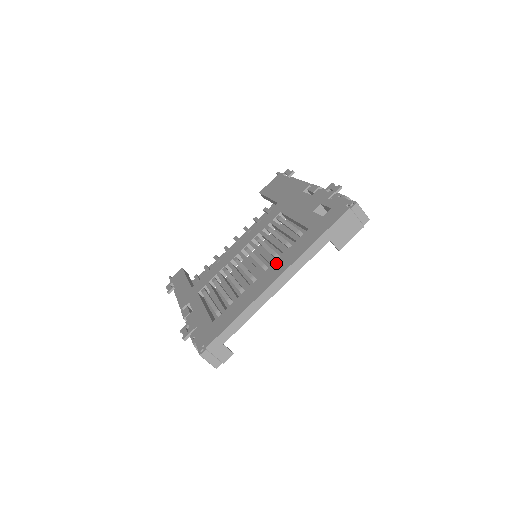
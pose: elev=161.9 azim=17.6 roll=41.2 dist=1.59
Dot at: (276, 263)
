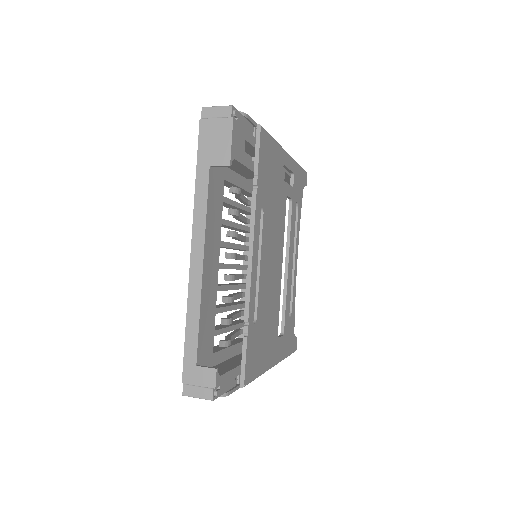
Dot at: occluded
